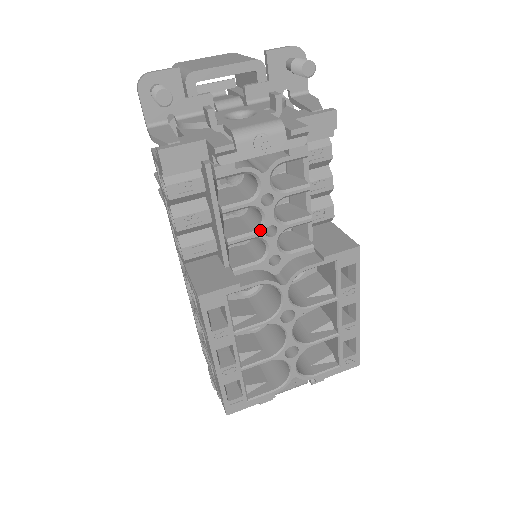
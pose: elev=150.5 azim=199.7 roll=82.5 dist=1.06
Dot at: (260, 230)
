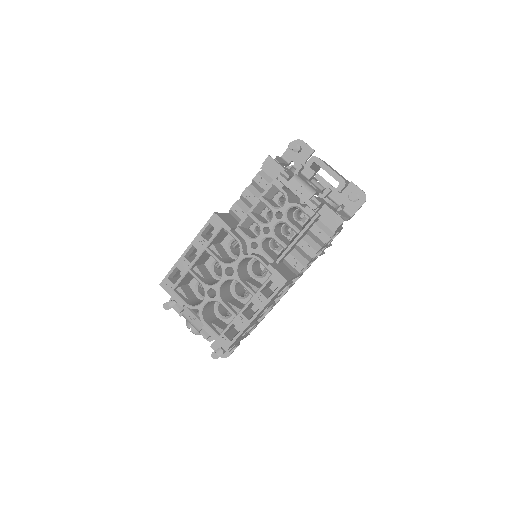
Dot at: (263, 224)
